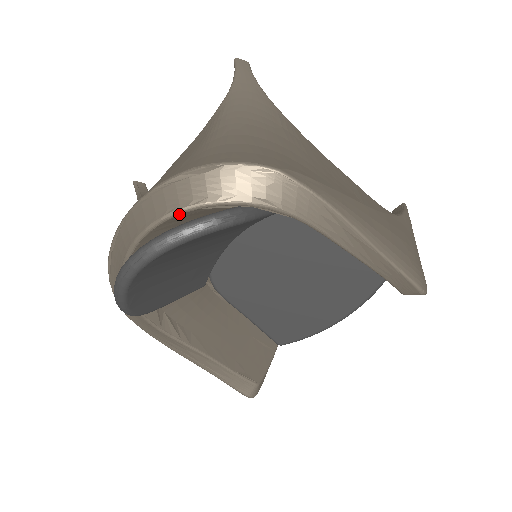
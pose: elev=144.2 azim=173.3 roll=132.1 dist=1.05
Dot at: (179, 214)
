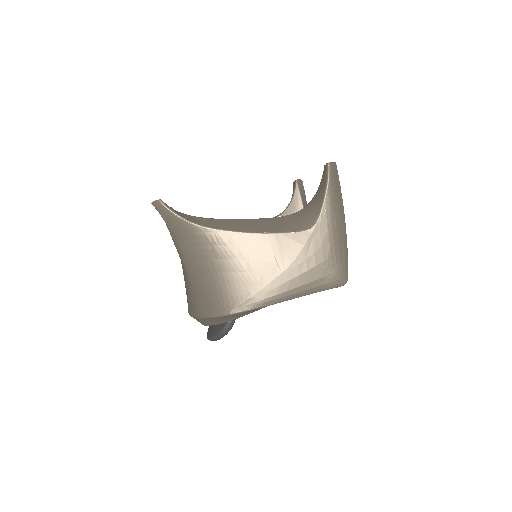
Dot at: occluded
